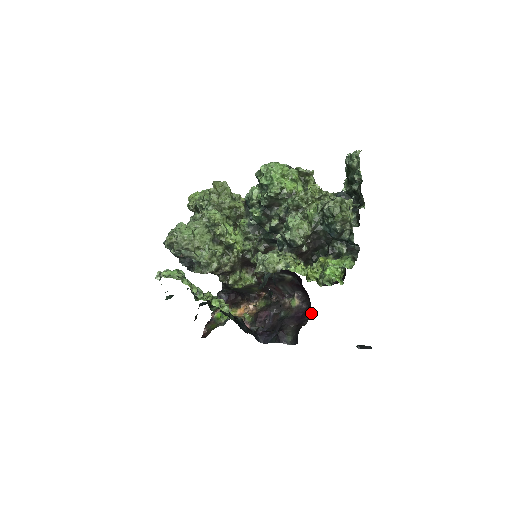
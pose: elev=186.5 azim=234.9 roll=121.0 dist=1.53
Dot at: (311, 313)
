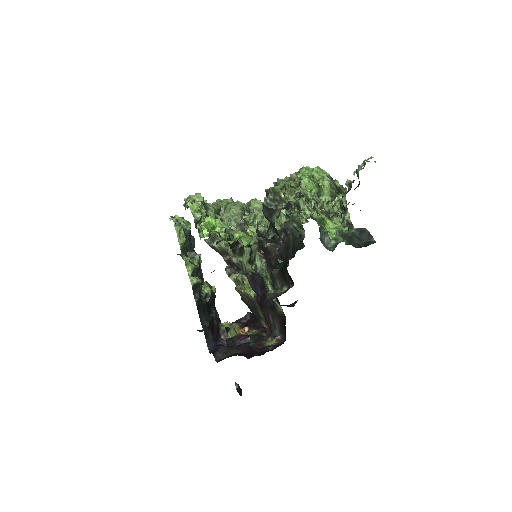
Dot at: (264, 353)
